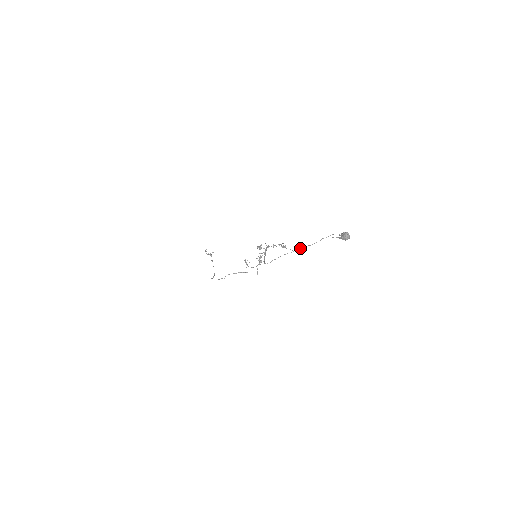
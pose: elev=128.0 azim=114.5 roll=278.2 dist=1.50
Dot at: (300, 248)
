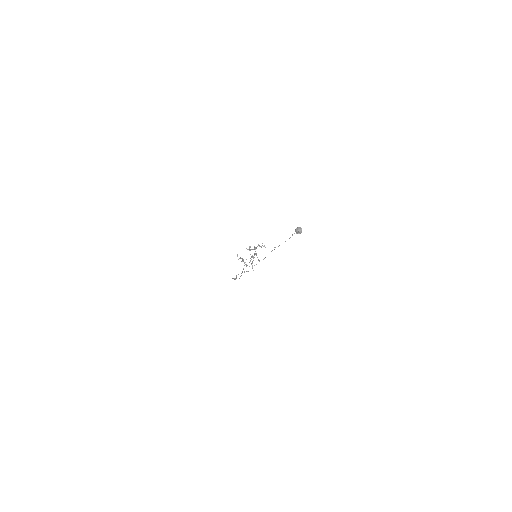
Dot at: occluded
